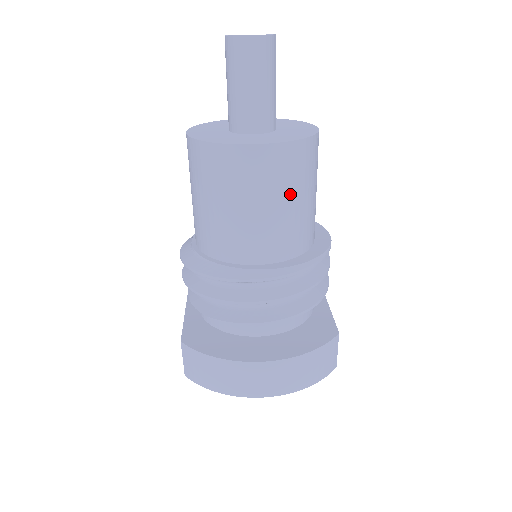
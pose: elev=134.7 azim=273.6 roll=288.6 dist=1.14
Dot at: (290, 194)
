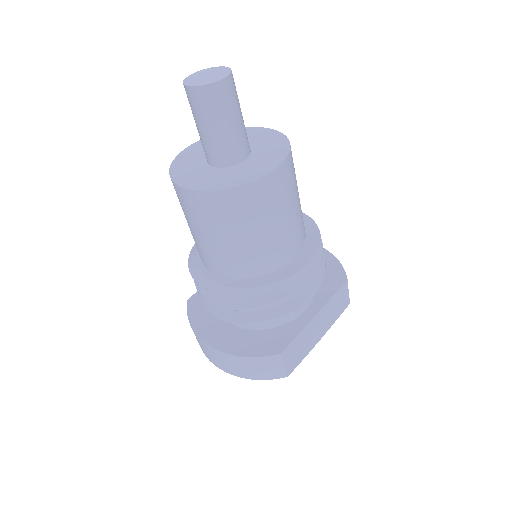
Dot at: (224, 231)
